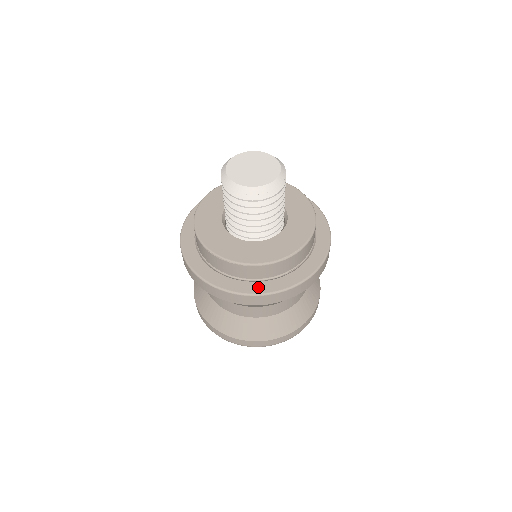
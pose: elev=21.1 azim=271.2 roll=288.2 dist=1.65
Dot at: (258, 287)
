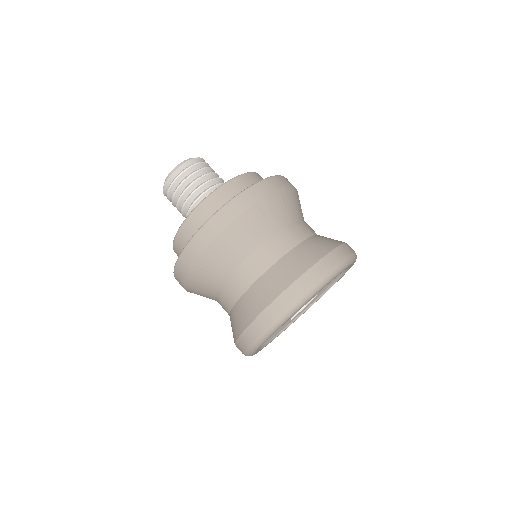
Dot at: occluded
